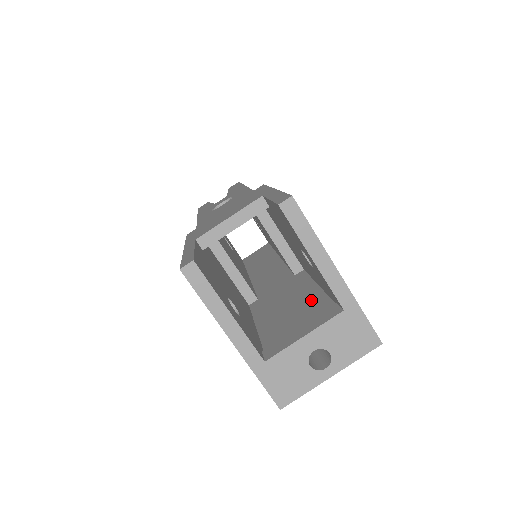
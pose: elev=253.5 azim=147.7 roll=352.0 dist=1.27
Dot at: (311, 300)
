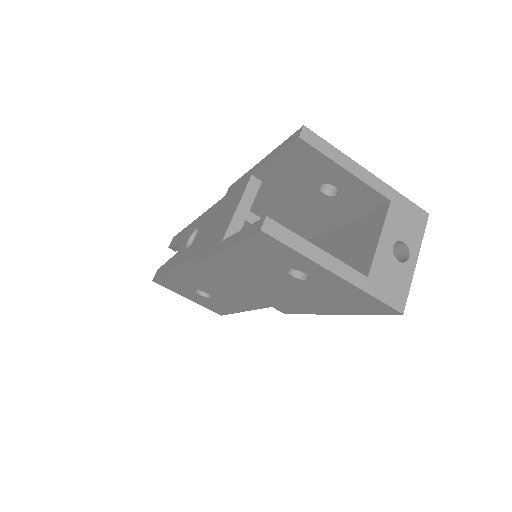
Dot at: (343, 236)
